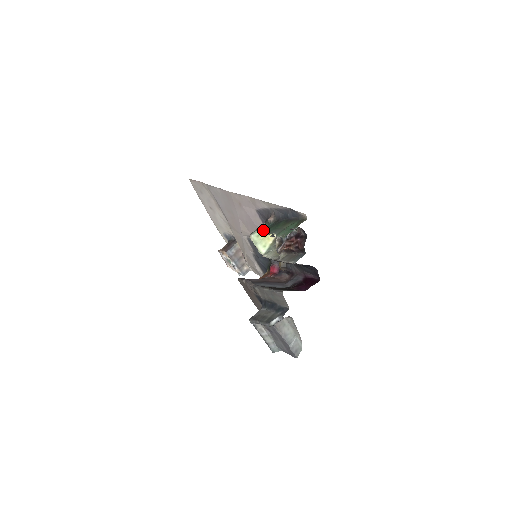
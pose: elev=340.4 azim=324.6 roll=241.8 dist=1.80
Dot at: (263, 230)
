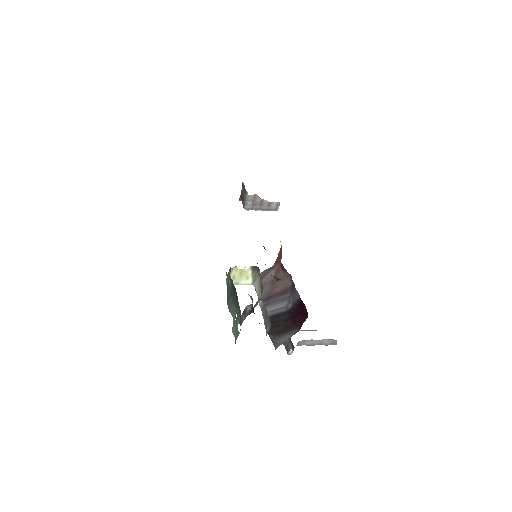
Dot at: (227, 295)
